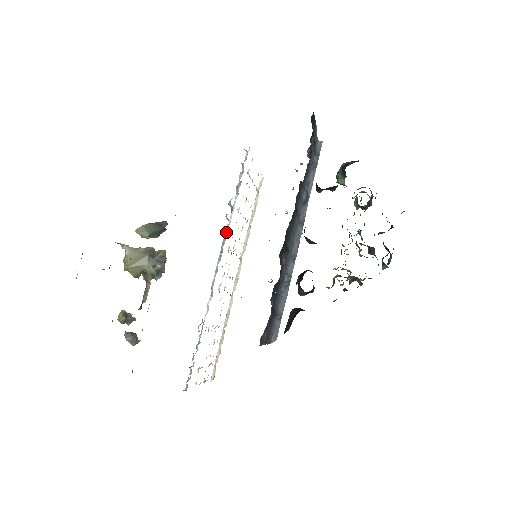
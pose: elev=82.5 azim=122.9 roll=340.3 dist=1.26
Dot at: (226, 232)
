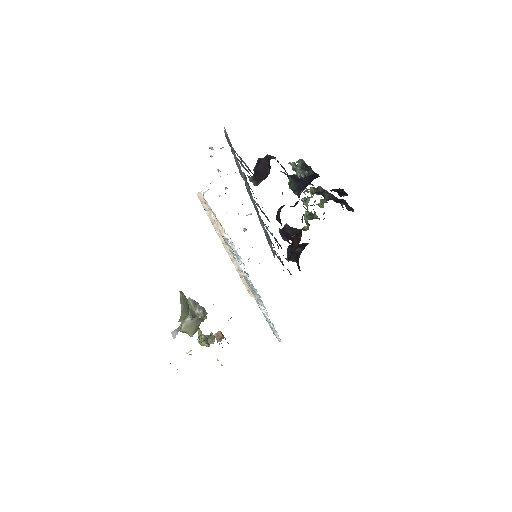
Dot at: (247, 280)
